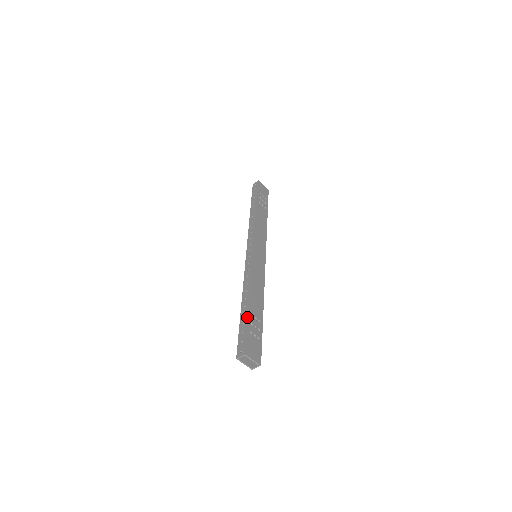
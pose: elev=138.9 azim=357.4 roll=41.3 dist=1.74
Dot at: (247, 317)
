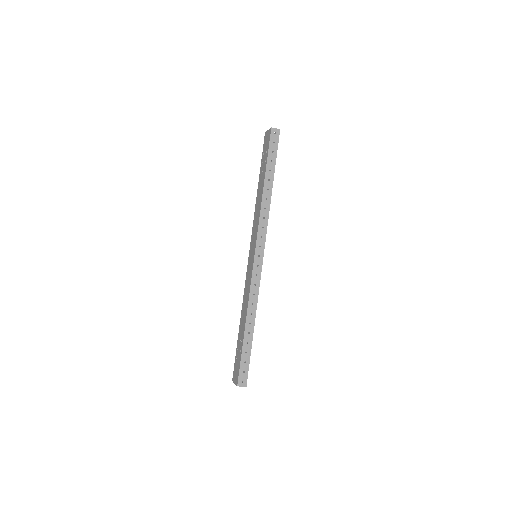
Dot at: (251, 348)
